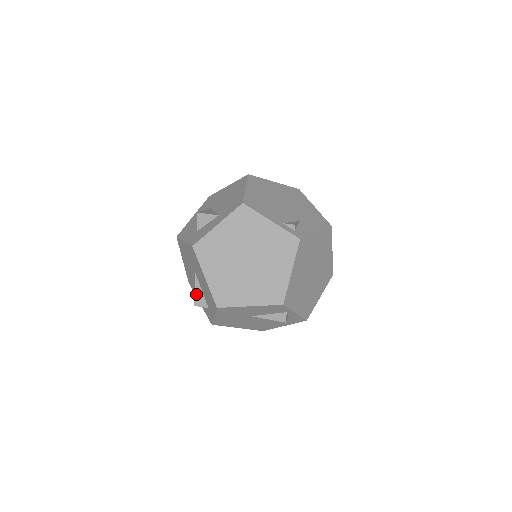
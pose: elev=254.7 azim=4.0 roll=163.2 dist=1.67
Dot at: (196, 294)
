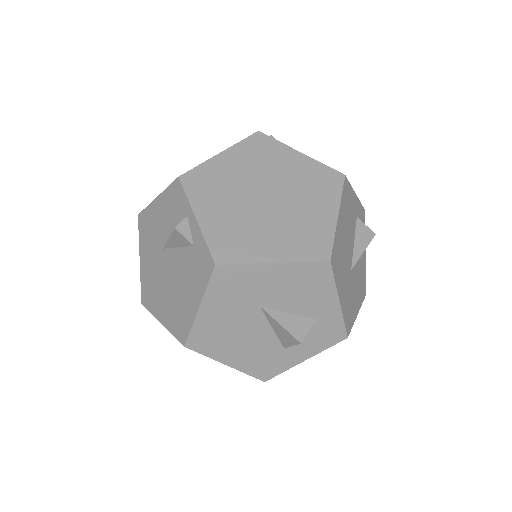
Dot at: occluded
